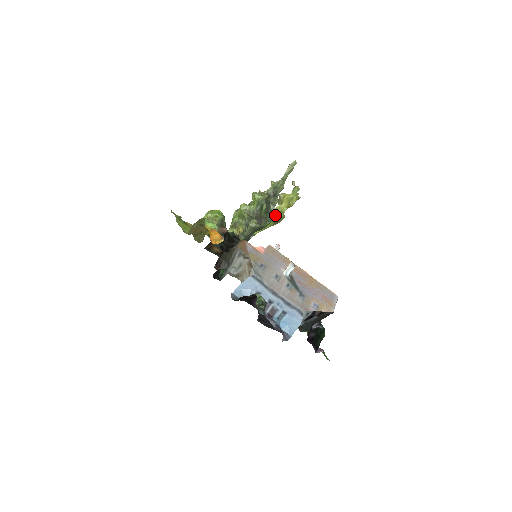
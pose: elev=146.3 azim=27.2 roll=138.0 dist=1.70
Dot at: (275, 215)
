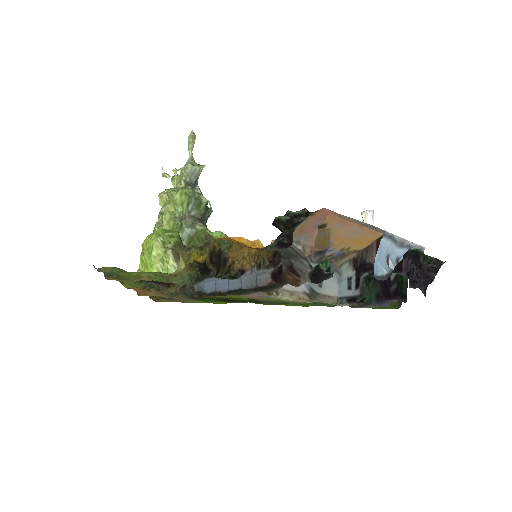
Dot at: (210, 207)
